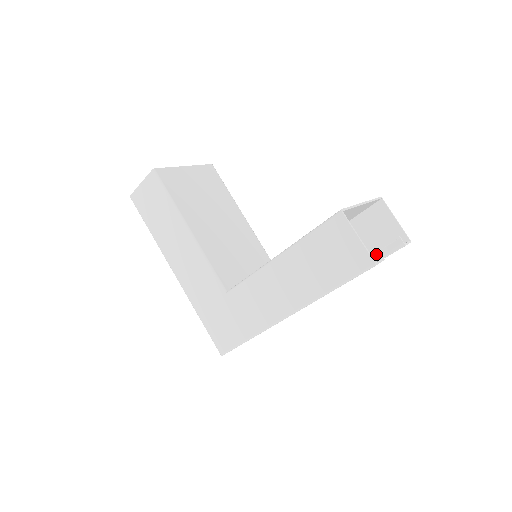
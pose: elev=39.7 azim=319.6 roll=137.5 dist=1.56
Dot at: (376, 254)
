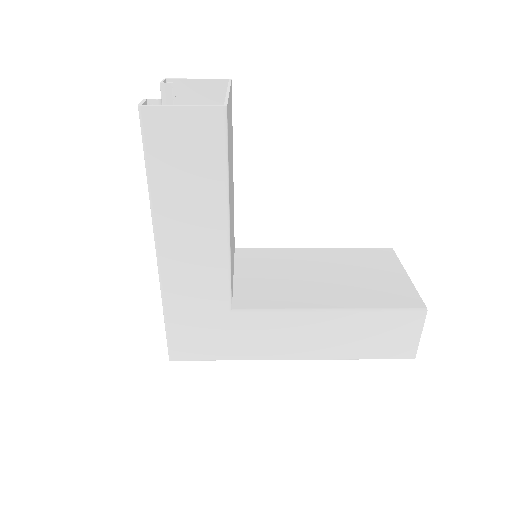
Dot at: occluded
